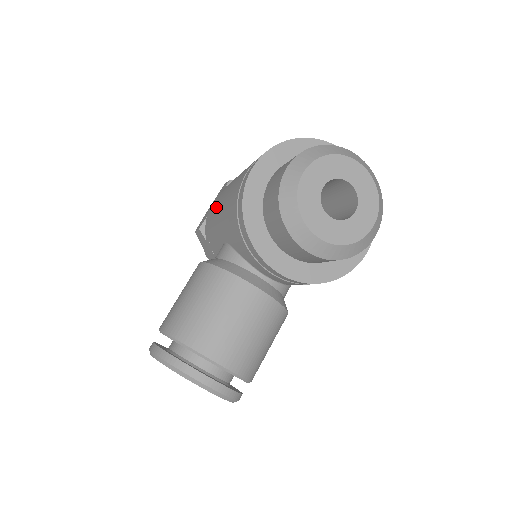
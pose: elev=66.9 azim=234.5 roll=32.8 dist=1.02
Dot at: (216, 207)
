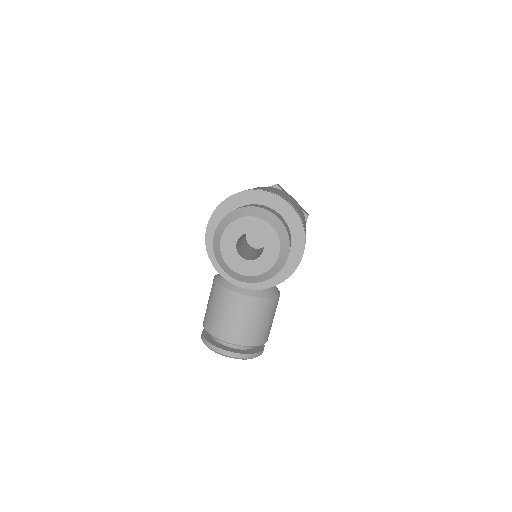
Dot at: occluded
